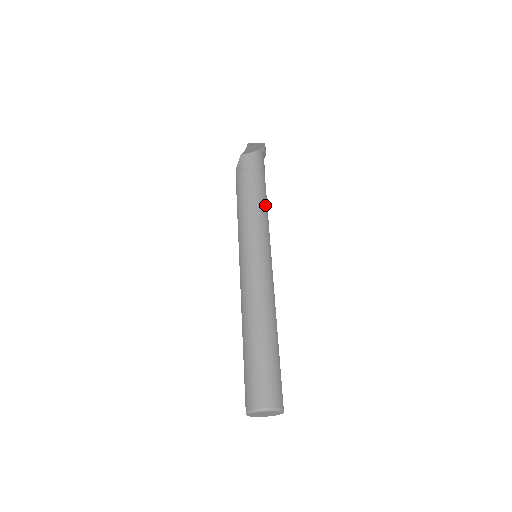
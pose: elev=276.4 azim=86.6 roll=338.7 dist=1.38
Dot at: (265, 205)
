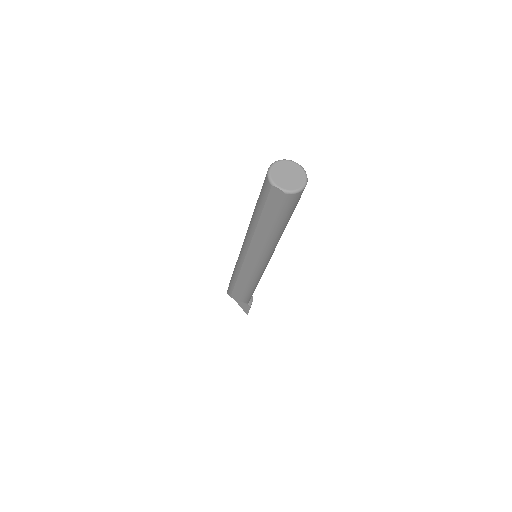
Dot at: occluded
